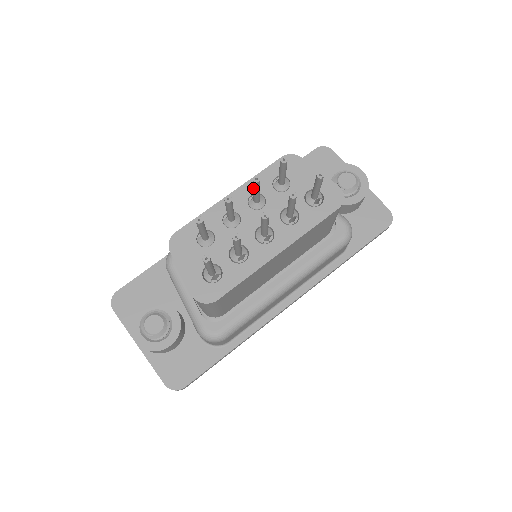
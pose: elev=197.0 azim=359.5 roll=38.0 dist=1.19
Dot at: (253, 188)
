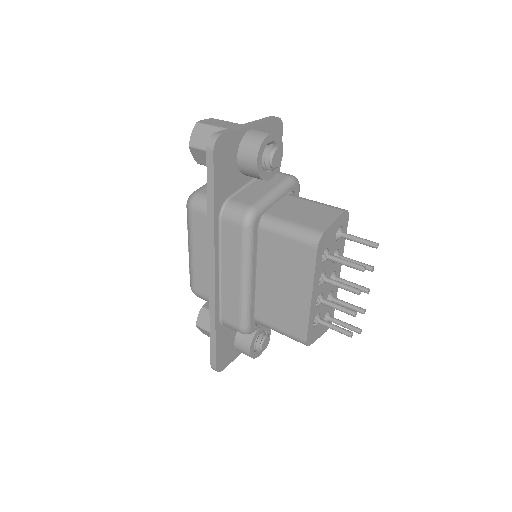
Dot at: occluded
